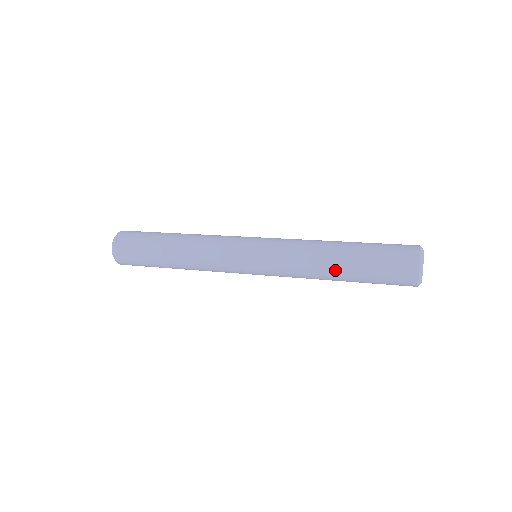
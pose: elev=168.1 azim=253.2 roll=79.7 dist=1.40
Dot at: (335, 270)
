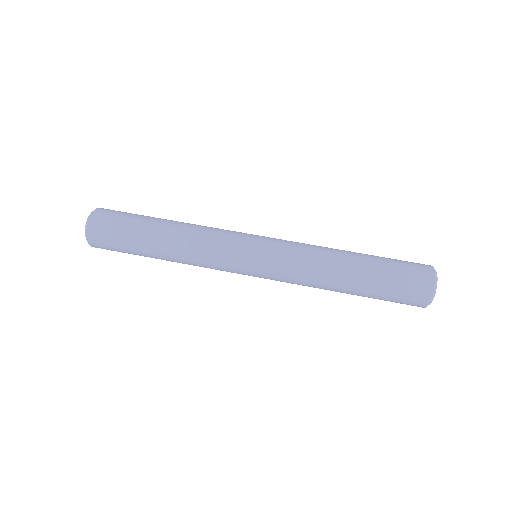
Dot at: (344, 288)
